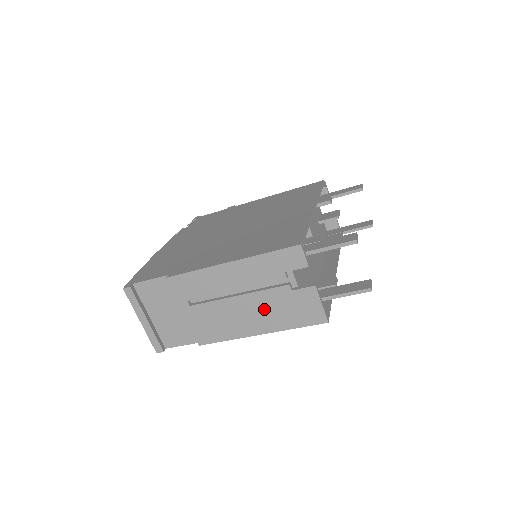
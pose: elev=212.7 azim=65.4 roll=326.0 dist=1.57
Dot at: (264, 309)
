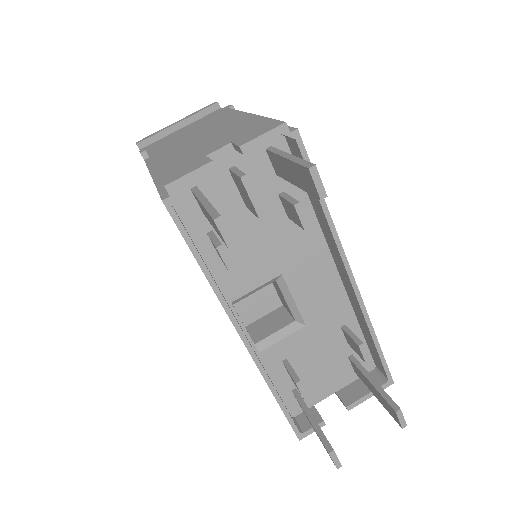
Dot at: occluded
